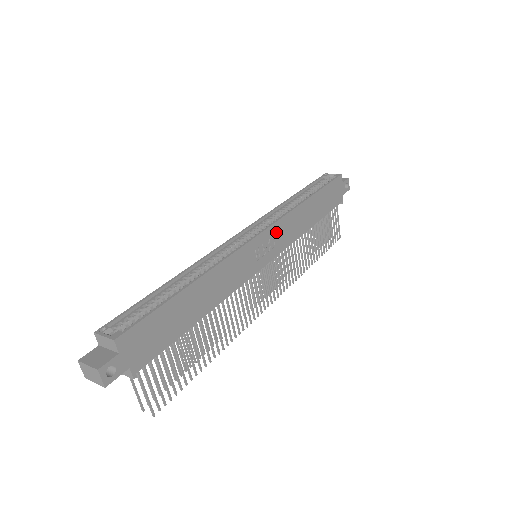
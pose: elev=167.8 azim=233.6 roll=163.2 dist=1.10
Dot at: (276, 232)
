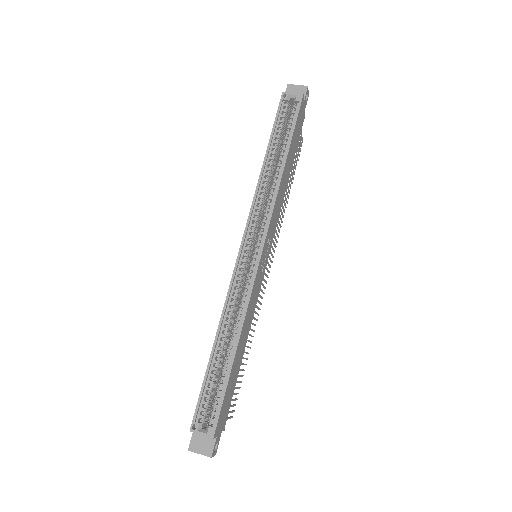
Dot at: (270, 231)
